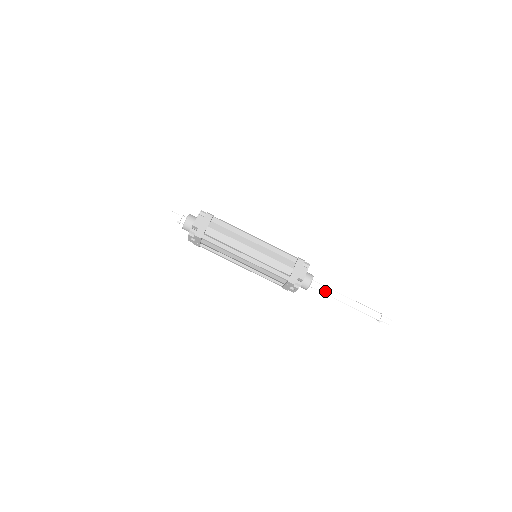
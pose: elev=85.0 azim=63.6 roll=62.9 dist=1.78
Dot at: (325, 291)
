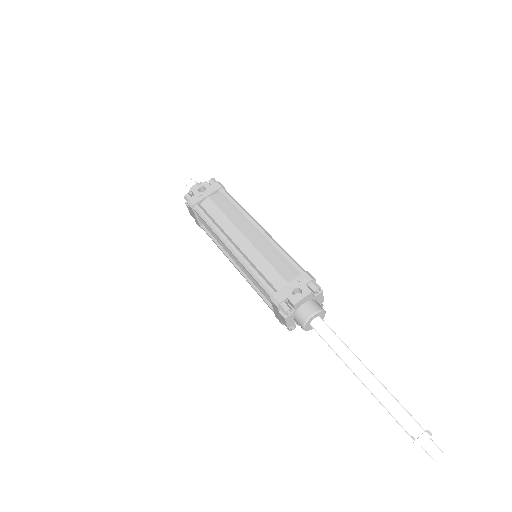
Dot at: (338, 337)
